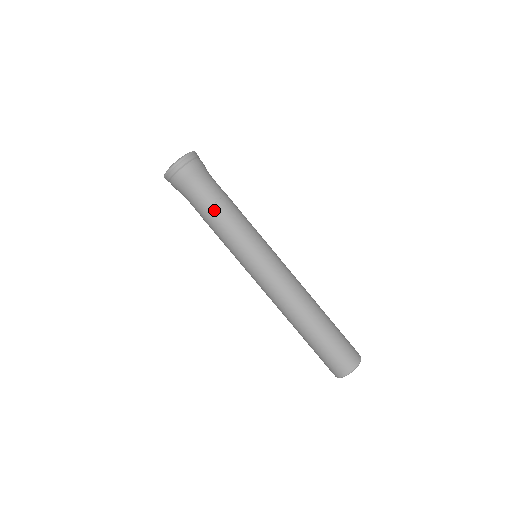
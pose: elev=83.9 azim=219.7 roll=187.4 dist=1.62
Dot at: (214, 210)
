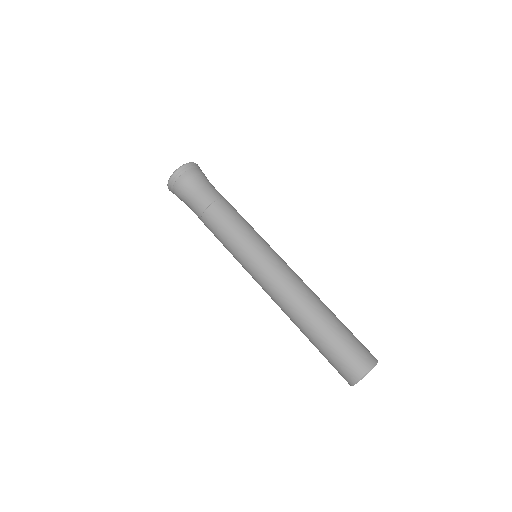
Dot at: (206, 217)
